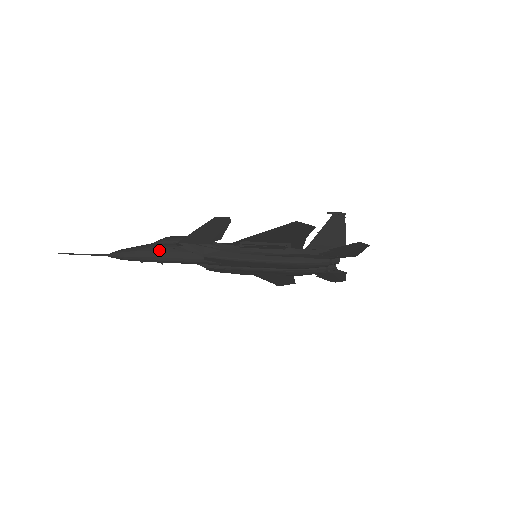
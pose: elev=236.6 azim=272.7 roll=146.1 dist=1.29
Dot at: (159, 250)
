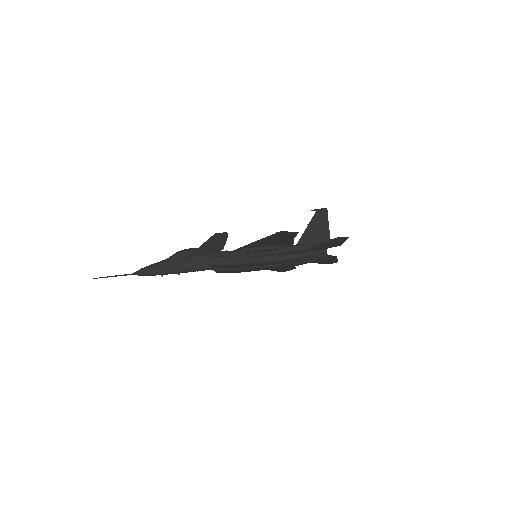
Dot at: (174, 264)
